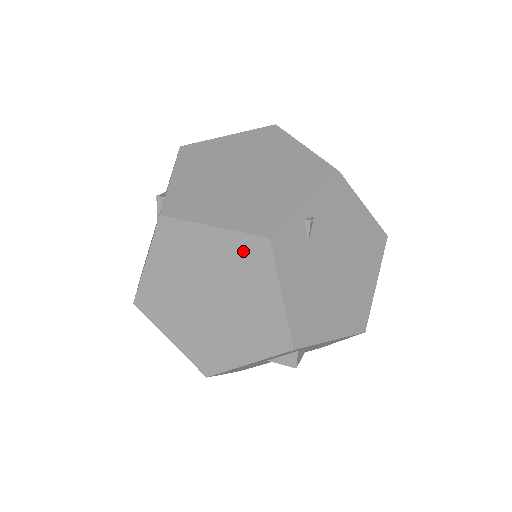
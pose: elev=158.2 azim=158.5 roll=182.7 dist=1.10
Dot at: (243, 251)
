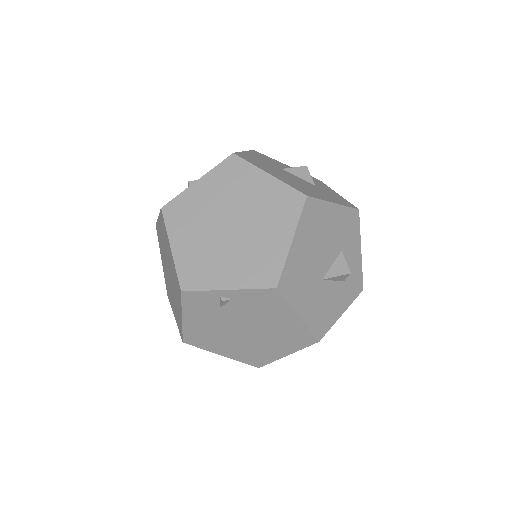
Dot at: (176, 278)
